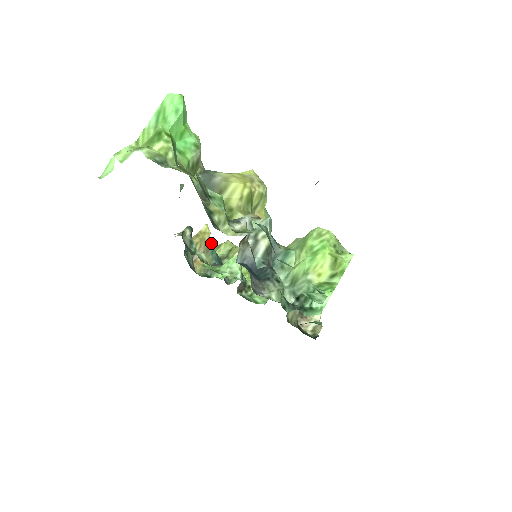
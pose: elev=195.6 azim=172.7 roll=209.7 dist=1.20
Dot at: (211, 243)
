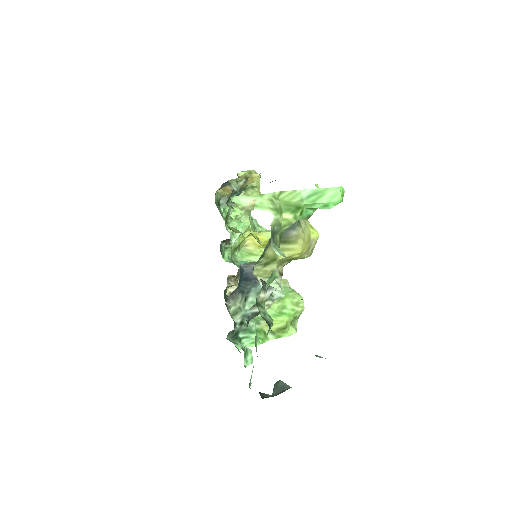
Dot at: (247, 185)
